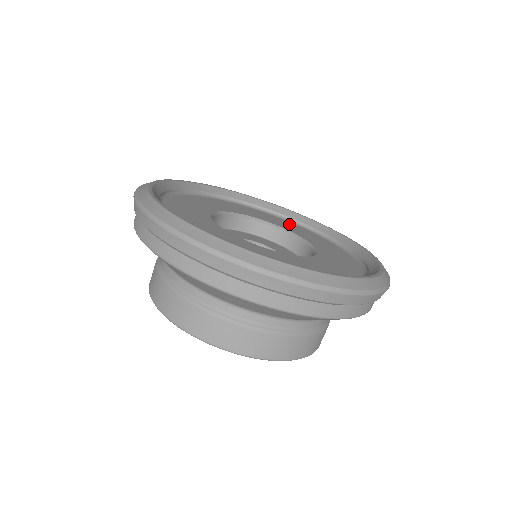
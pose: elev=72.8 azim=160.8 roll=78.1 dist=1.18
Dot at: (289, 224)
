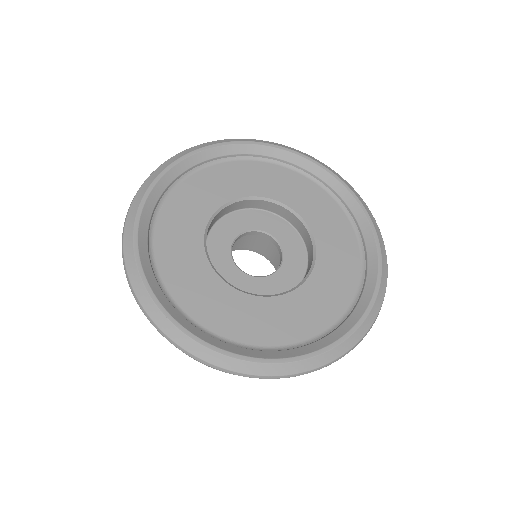
Dot at: (273, 174)
